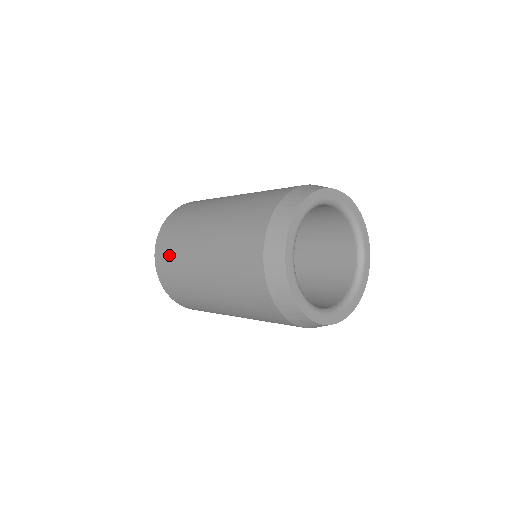
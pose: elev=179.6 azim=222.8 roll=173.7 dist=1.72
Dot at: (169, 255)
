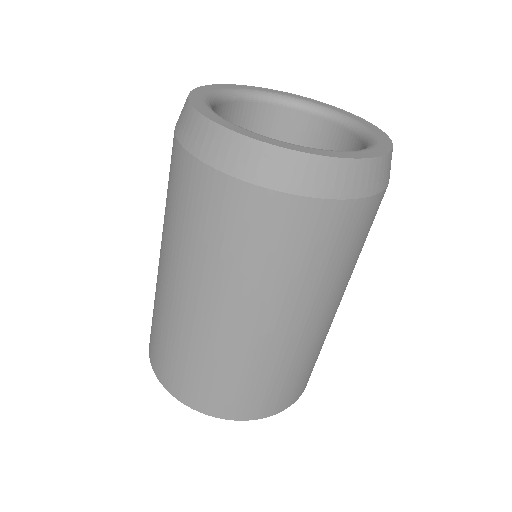
Dot at: occluded
